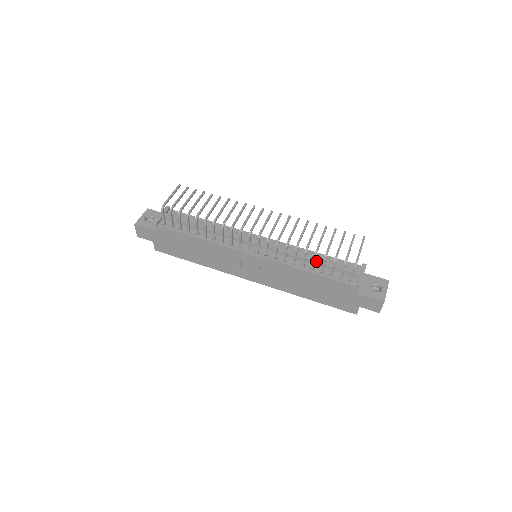
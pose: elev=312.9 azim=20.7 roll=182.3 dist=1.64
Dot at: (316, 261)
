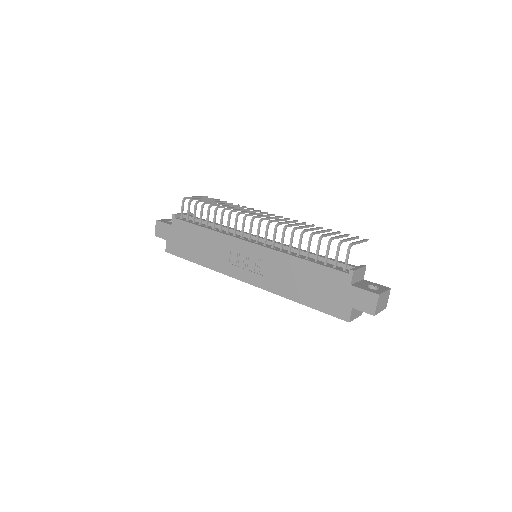
Dot at: (313, 253)
